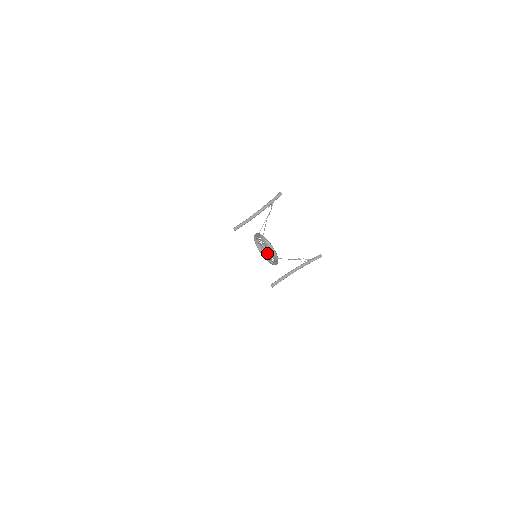
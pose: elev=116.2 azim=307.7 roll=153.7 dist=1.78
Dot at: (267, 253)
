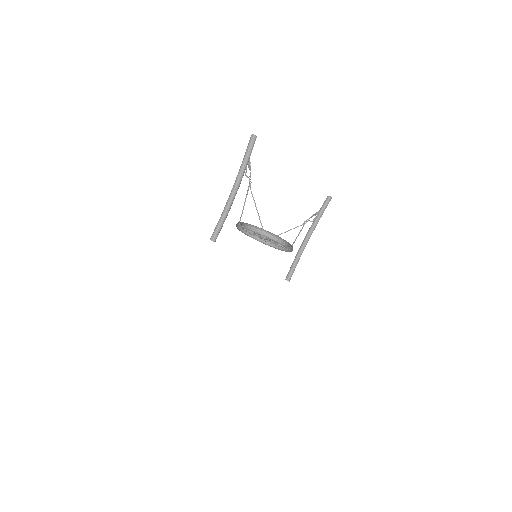
Dot at: (265, 239)
